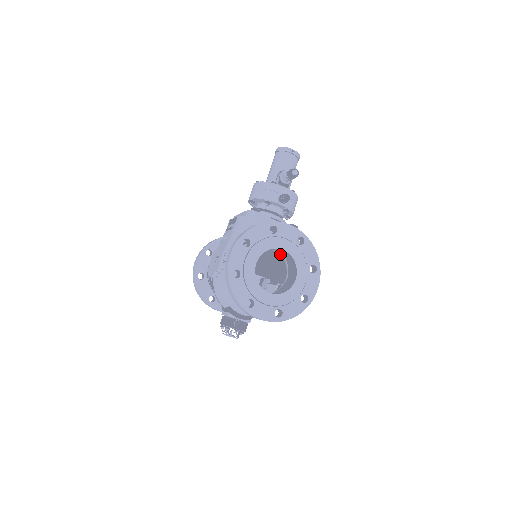
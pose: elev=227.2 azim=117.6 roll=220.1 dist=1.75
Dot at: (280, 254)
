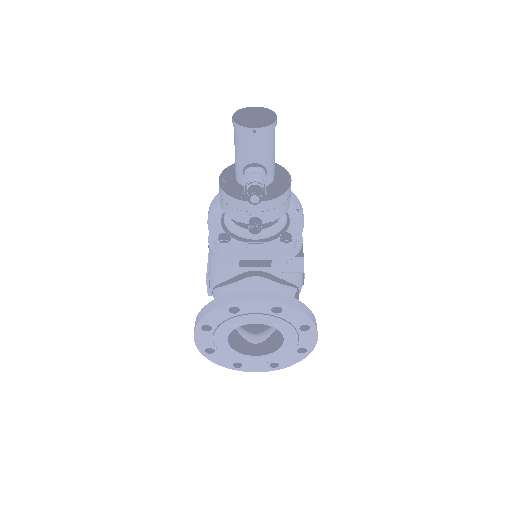
Dot at: occluded
